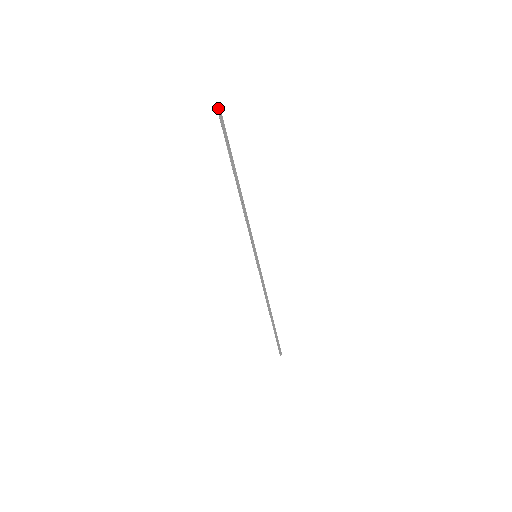
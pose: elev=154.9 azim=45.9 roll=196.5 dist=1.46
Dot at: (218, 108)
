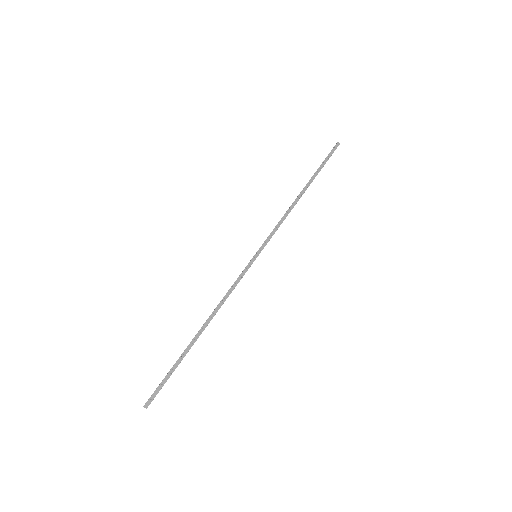
Dot at: (338, 143)
